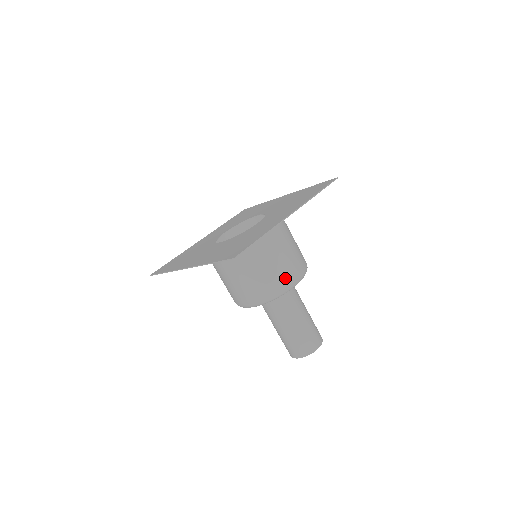
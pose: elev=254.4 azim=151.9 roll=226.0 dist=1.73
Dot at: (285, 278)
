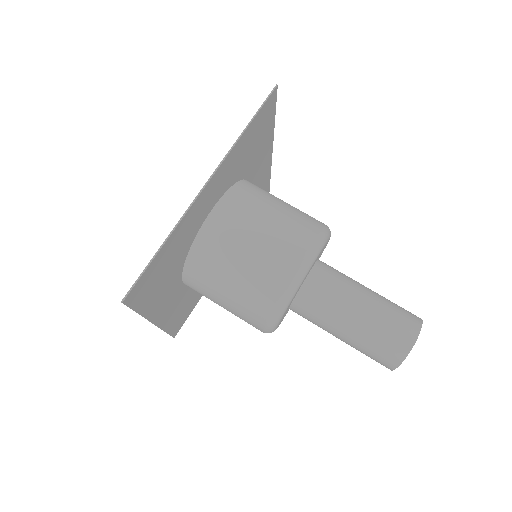
Dot at: occluded
